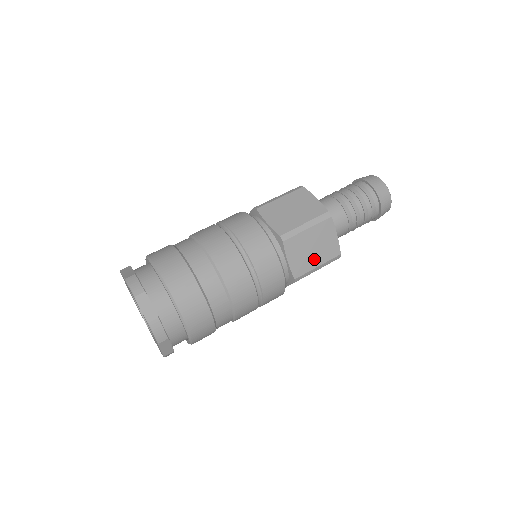
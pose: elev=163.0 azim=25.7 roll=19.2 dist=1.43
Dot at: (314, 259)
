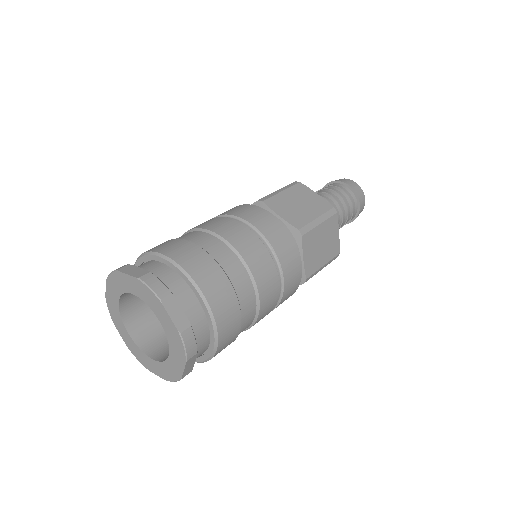
Dot at: (321, 257)
